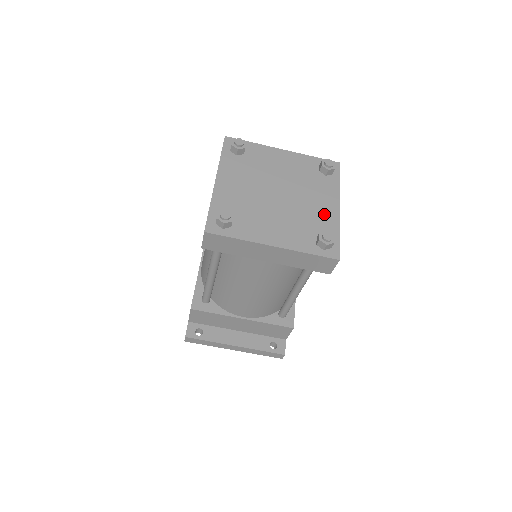
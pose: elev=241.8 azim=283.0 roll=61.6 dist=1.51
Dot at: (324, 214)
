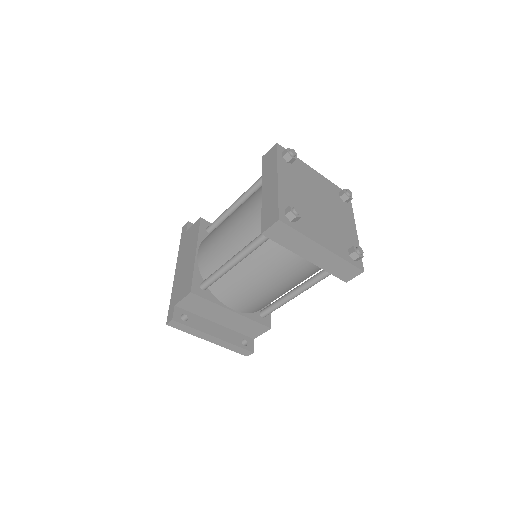
Dot at: (349, 232)
